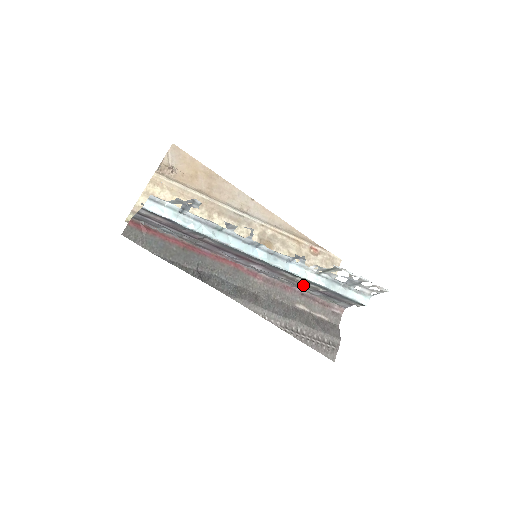
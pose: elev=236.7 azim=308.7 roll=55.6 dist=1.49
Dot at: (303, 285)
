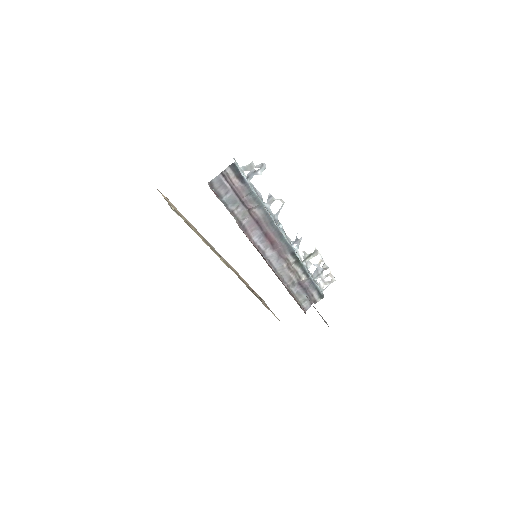
Dot at: (293, 275)
